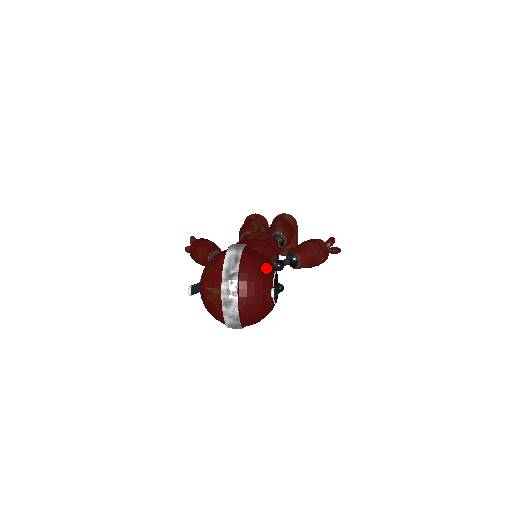
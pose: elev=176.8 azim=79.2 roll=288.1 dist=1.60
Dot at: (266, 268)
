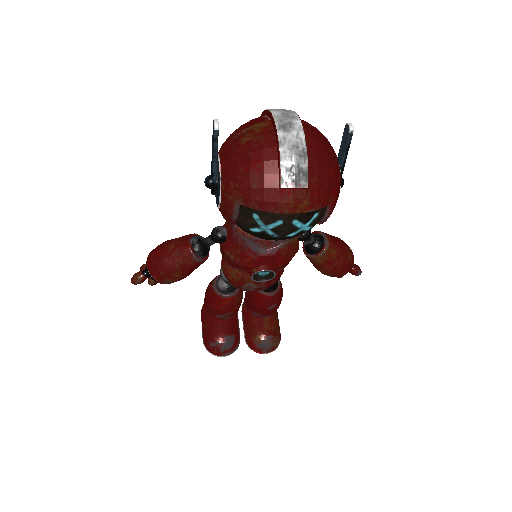
Dot at: occluded
